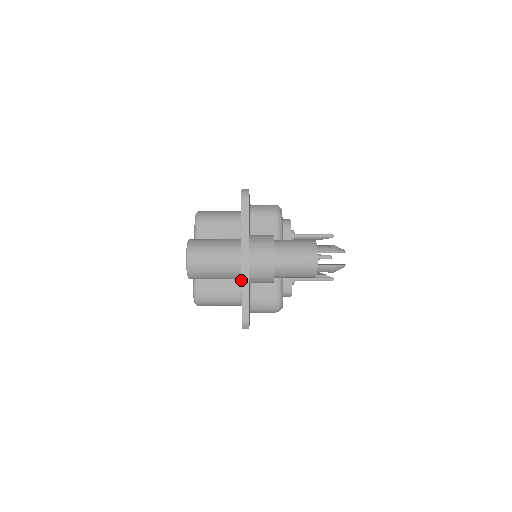
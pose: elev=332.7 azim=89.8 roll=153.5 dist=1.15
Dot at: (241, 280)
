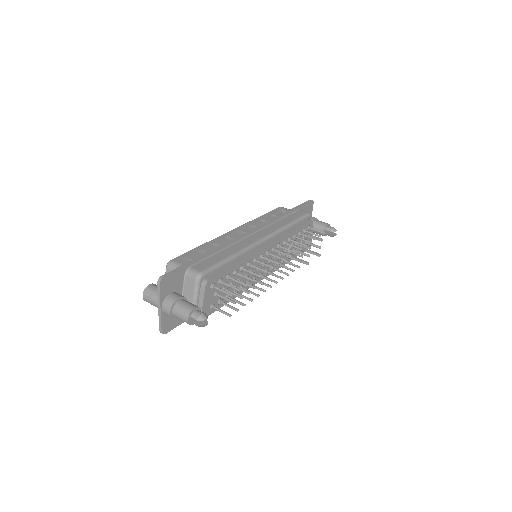
Dot at: occluded
